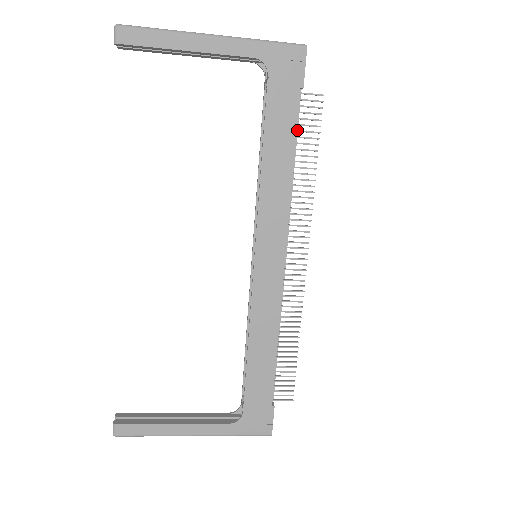
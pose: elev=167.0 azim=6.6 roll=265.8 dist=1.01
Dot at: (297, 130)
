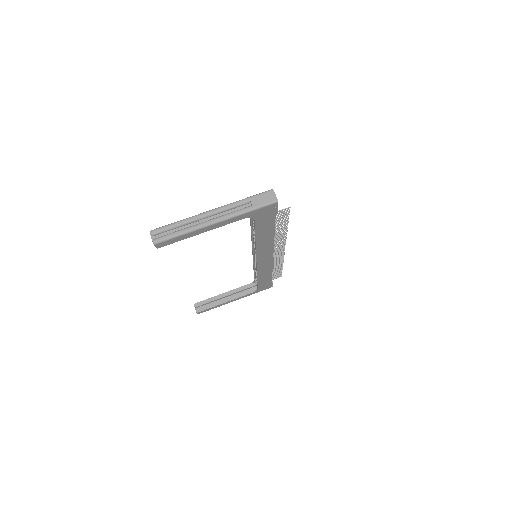
Dot at: (275, 223)
